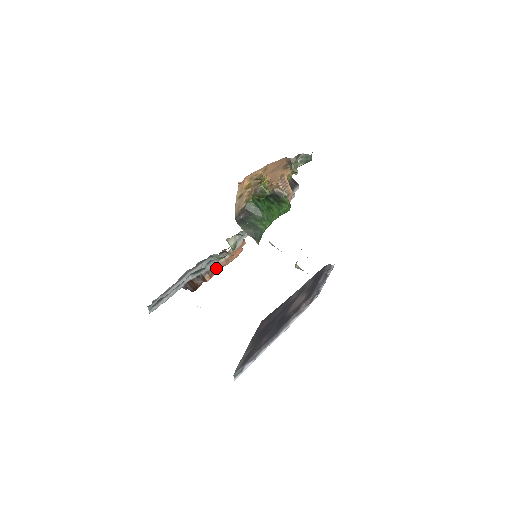
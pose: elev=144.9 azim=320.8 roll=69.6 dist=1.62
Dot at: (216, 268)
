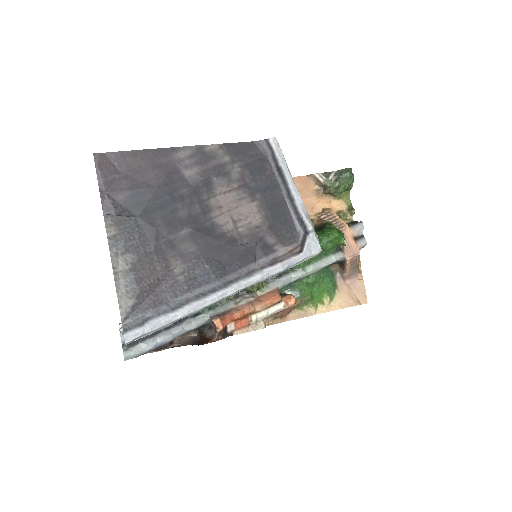
Dot at: (233, 312)
